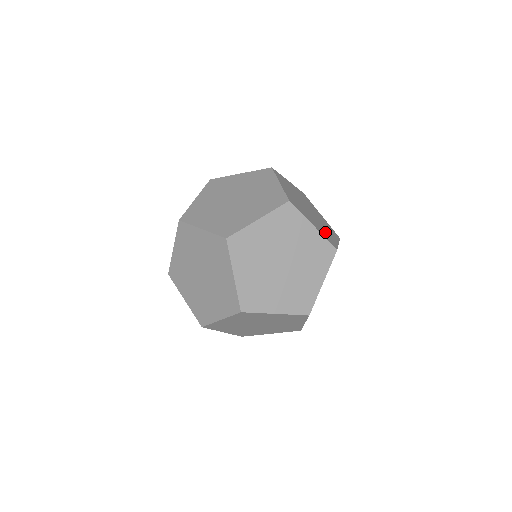
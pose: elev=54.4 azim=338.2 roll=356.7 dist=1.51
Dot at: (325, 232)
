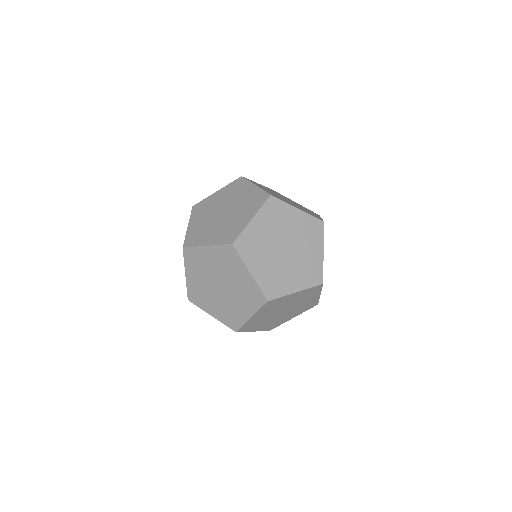
Dot at: occluded
